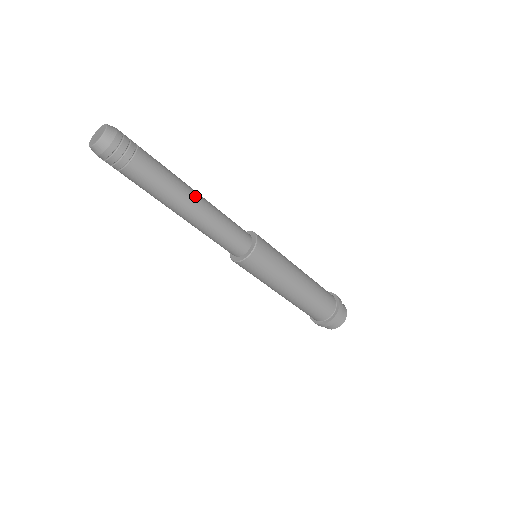
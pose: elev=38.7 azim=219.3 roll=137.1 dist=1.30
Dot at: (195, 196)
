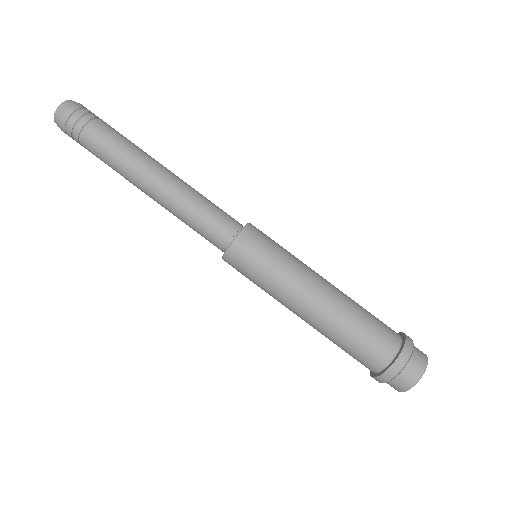
Dot at: occluded
